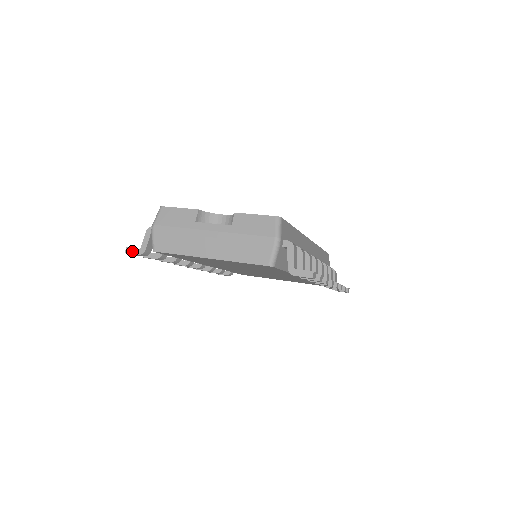
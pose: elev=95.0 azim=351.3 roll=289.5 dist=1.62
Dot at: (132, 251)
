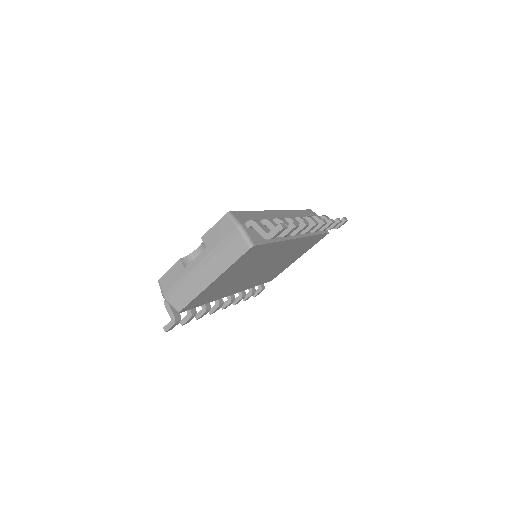
Dot at: (168, 326)
